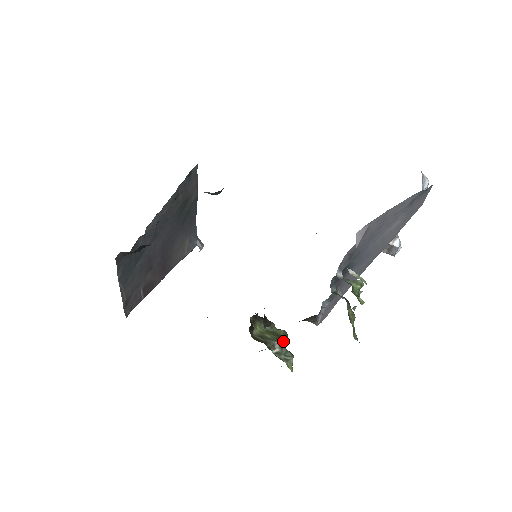
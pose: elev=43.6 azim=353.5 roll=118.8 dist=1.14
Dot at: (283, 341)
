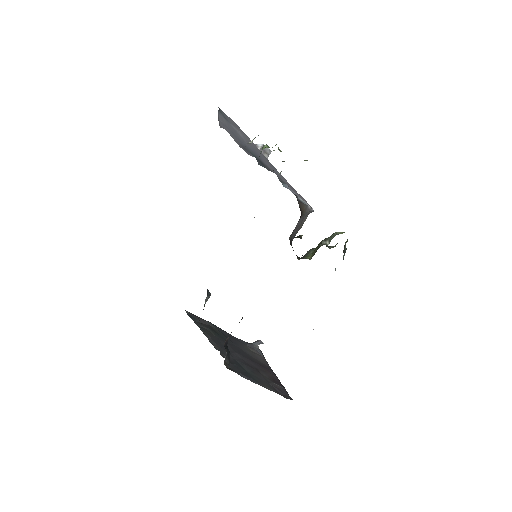
Dot at: (328, 246)
